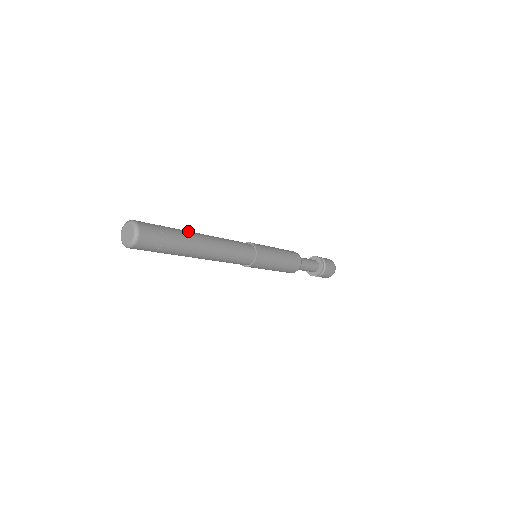
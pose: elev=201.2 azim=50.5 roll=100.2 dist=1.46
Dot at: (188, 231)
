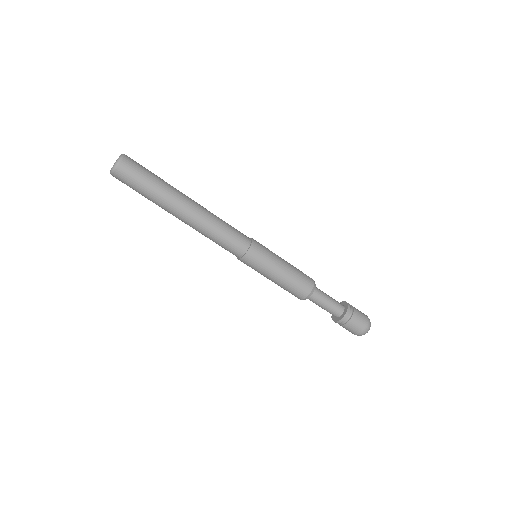
Dot at: occluded
